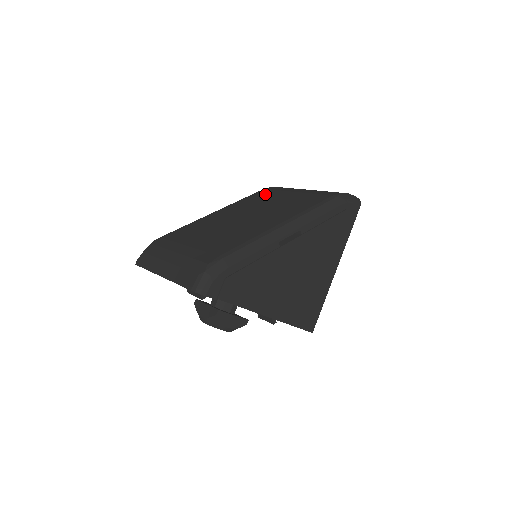
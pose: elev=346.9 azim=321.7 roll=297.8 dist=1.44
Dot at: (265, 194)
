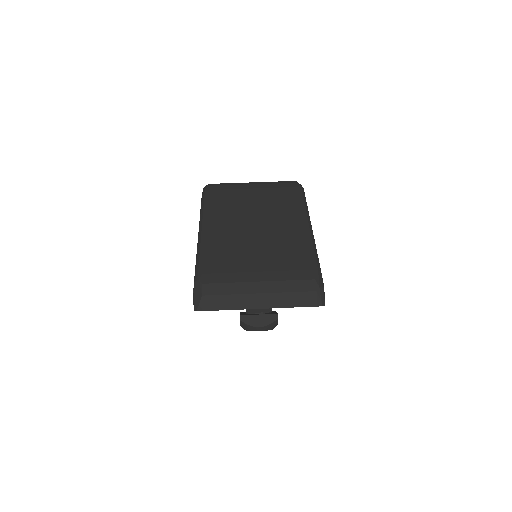
Dot at: (224, 196)
